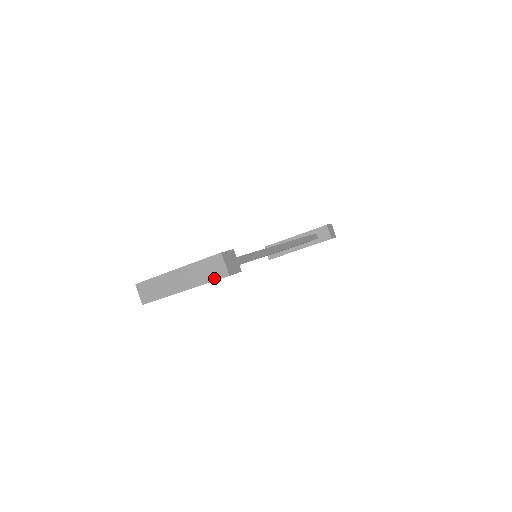
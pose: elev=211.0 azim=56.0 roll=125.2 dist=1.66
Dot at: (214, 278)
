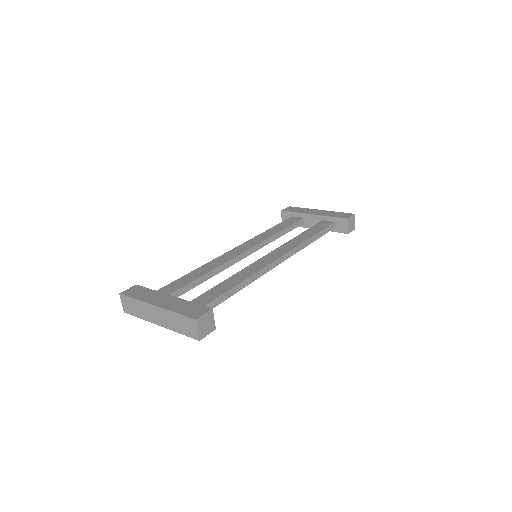
Dot at: (186, 334)
